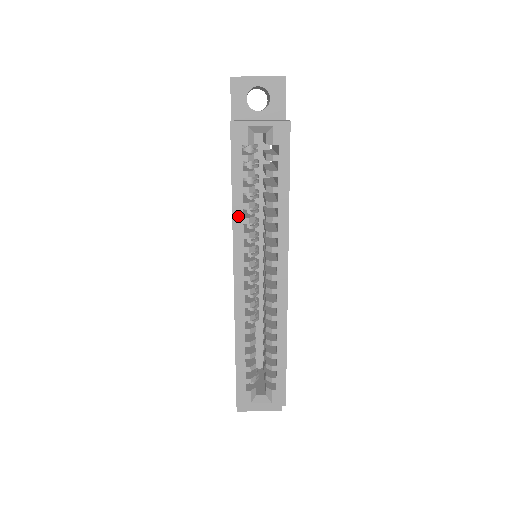
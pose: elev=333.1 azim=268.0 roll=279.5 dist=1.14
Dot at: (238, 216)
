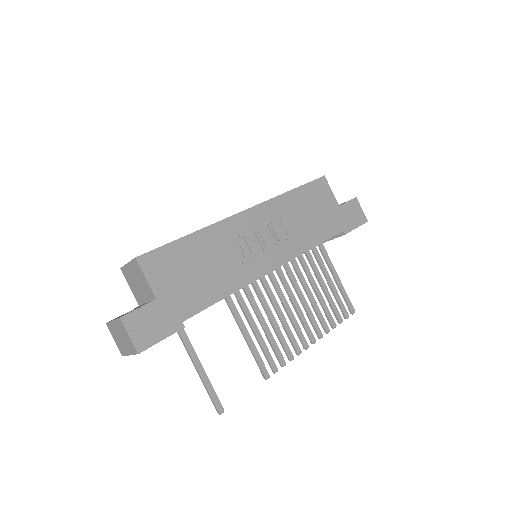
Dot at: occluded
